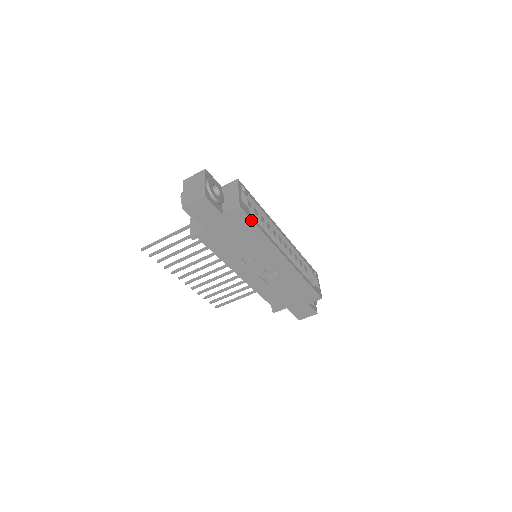
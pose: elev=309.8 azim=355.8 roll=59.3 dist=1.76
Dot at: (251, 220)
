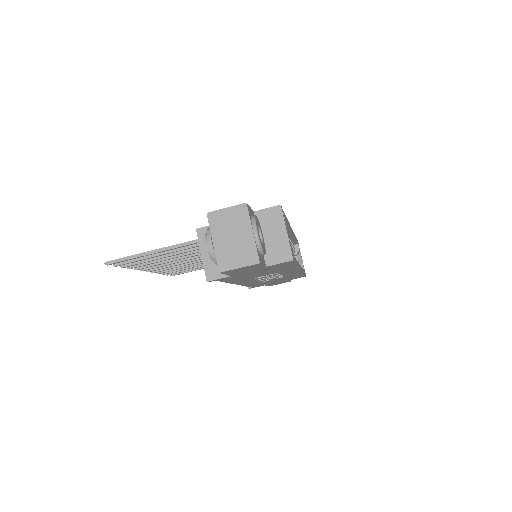
Dot at: (294, 263)
